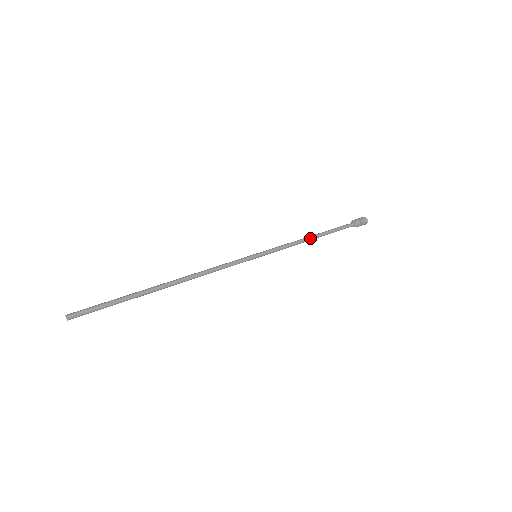
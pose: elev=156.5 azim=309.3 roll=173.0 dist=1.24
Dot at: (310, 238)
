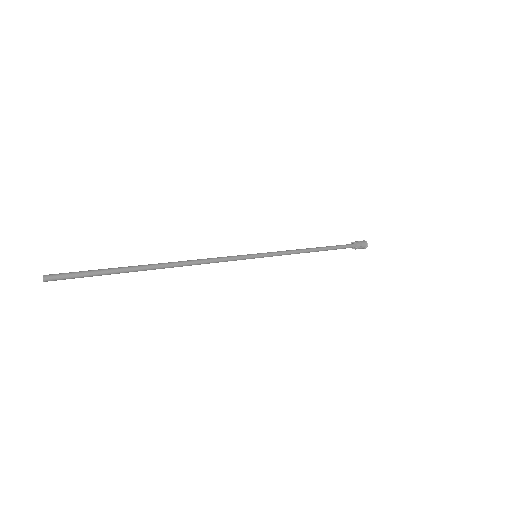
Dot at: (311, 250)
